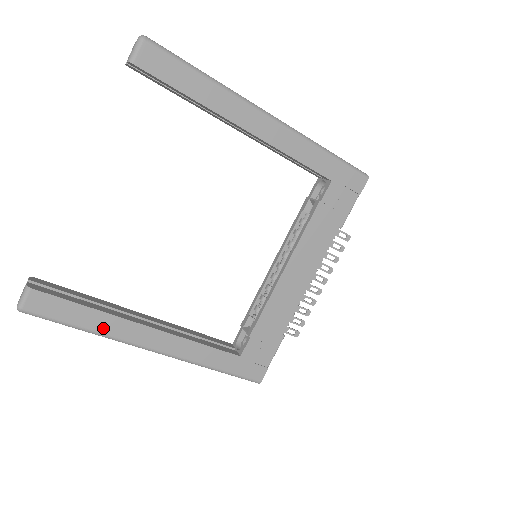
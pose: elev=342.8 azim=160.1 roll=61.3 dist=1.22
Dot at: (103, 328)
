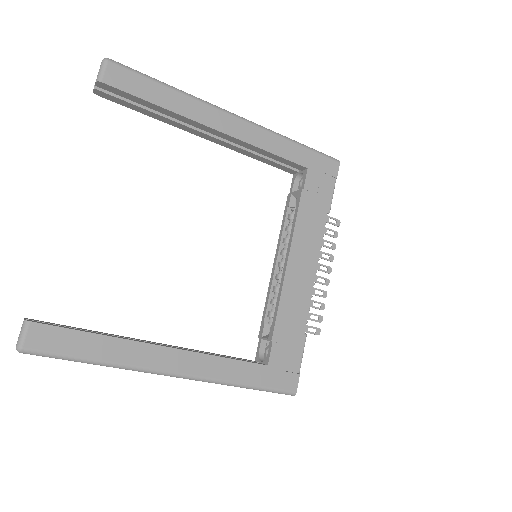
Dot at: (116, 356)
